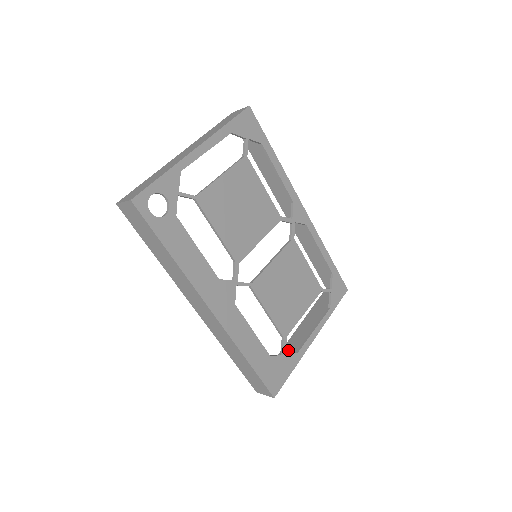
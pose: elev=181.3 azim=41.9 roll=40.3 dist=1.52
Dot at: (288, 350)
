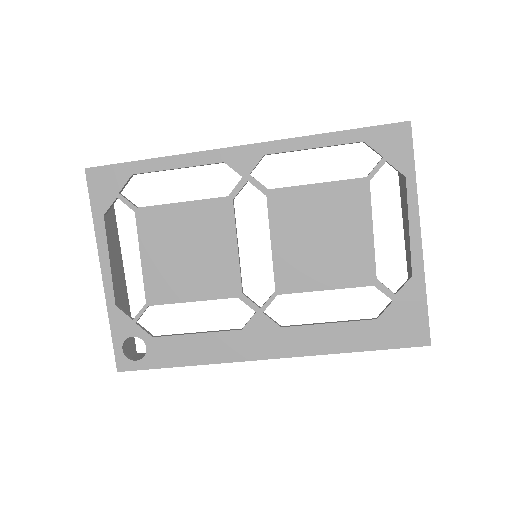
Dot at: (409, 269)
